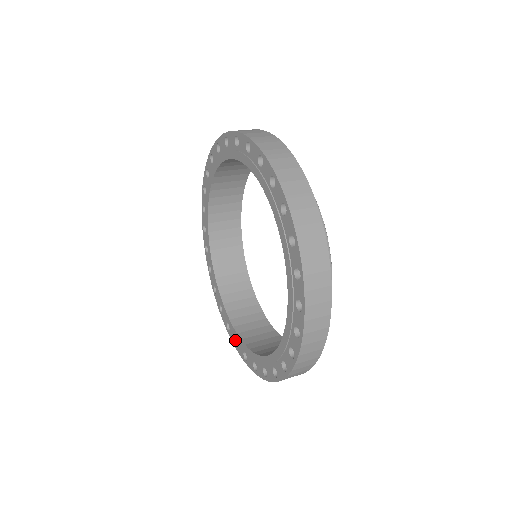
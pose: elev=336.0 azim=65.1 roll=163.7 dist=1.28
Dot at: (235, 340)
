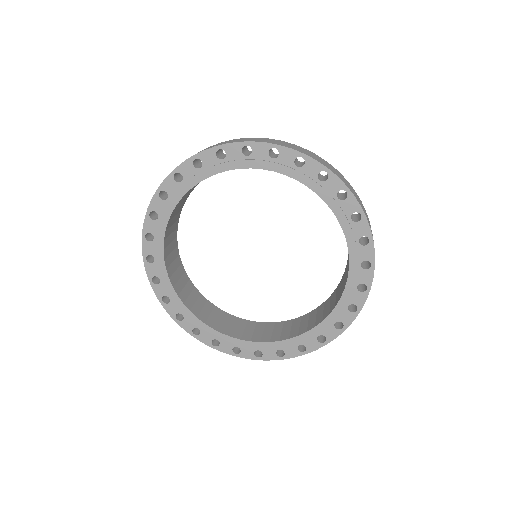
Dot at: (212, 341)
